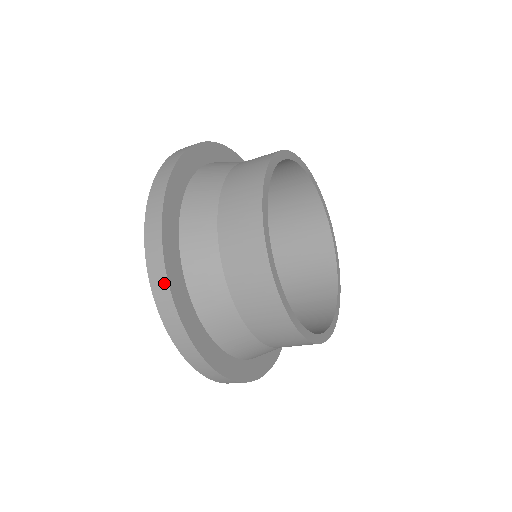
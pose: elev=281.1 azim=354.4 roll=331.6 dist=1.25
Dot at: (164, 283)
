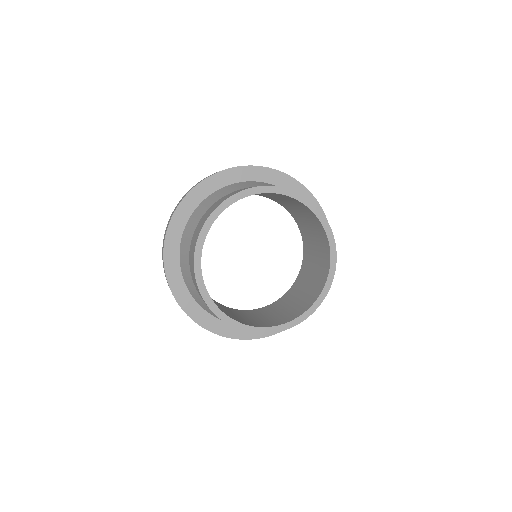
Dot at: (175, 210)
